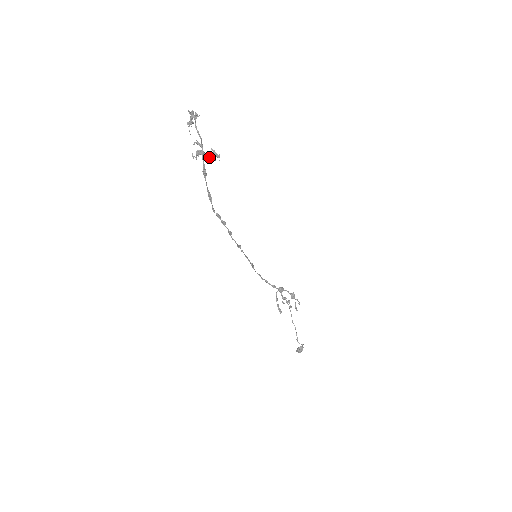
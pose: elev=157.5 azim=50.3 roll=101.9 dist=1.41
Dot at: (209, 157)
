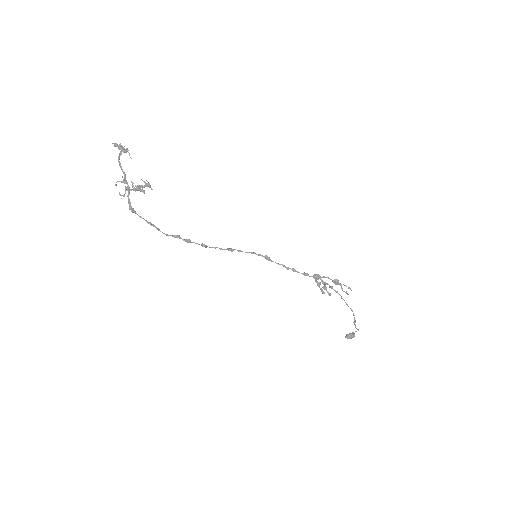
Dot at: occluded
